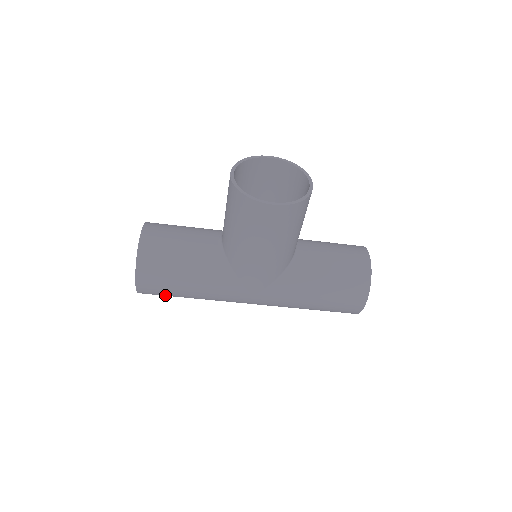
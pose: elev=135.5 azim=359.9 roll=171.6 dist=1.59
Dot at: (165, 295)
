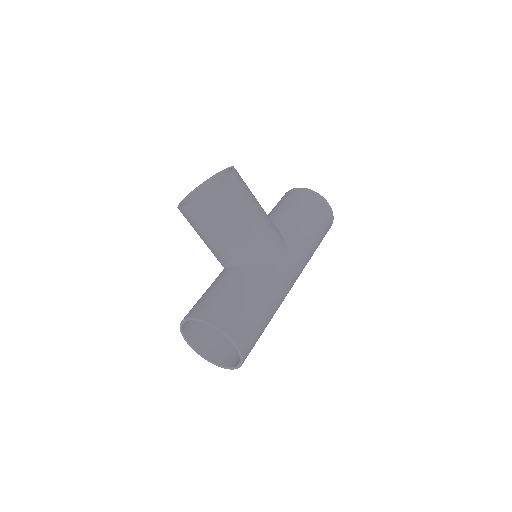
Dot at: (256, 336)
